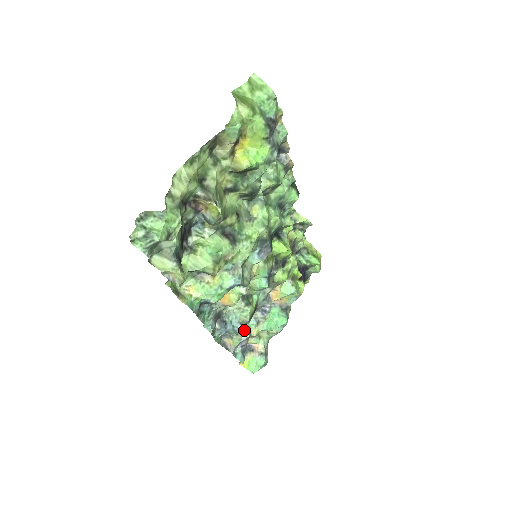
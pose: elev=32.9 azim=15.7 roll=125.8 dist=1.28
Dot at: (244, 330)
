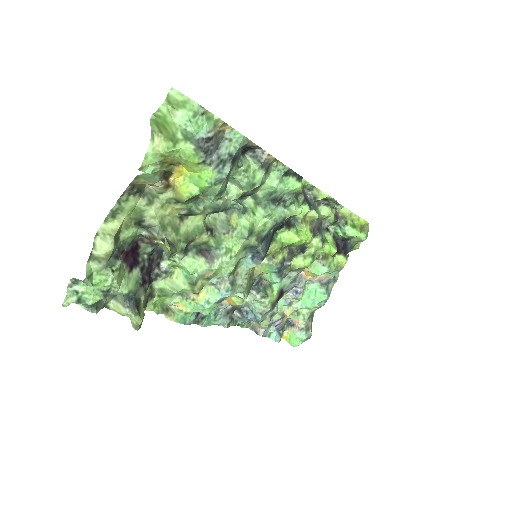
Dot at: (273, 313)
